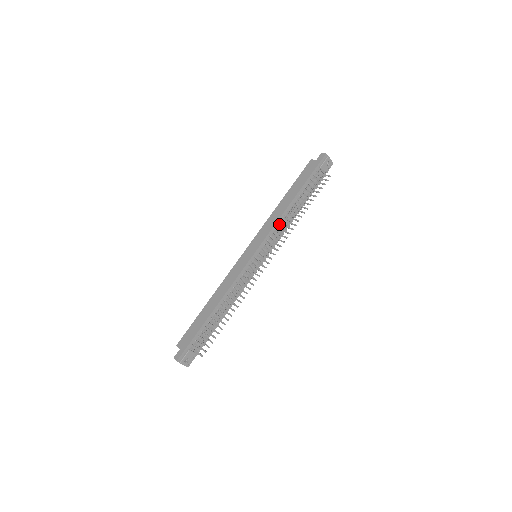
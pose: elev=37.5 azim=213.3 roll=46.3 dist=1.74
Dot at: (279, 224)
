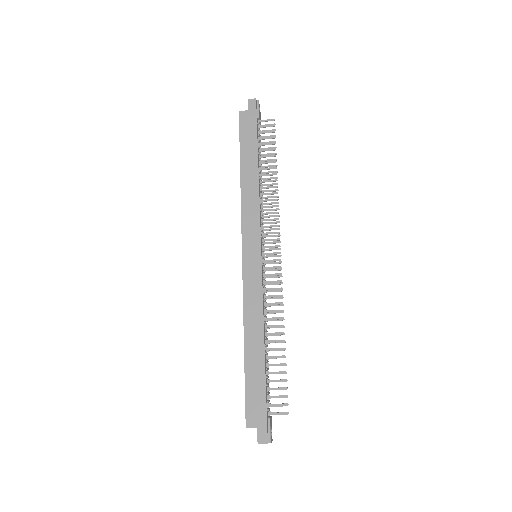
Dot at: (261, 204)
